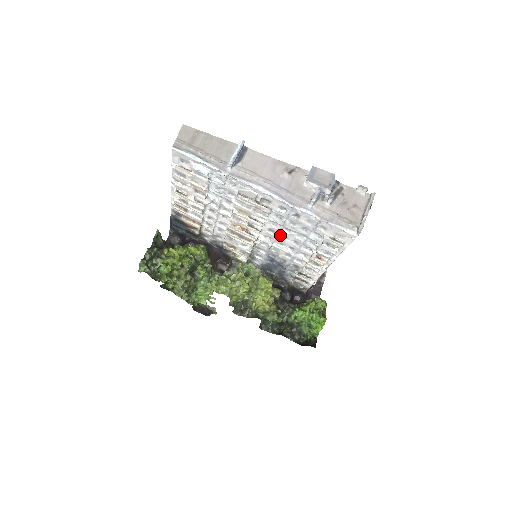
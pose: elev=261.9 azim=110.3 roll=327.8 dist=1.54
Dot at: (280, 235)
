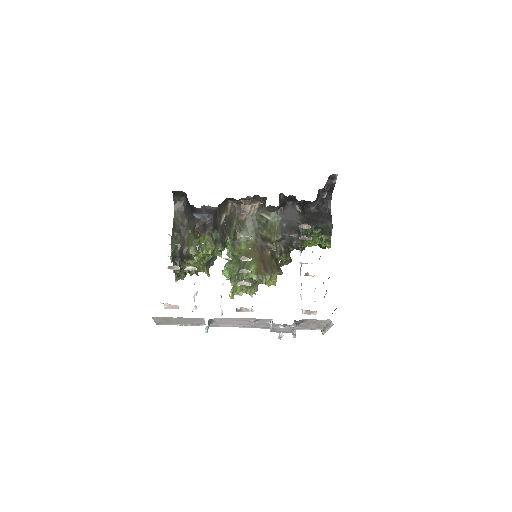
Dot at: occluded
